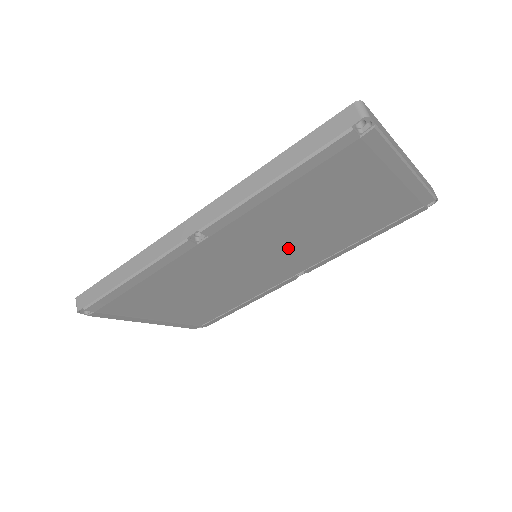
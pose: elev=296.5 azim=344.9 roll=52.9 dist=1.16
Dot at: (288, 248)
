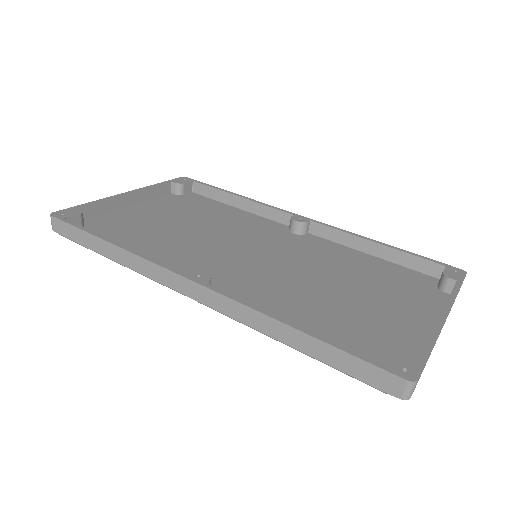
Dot at: (291, 266)
